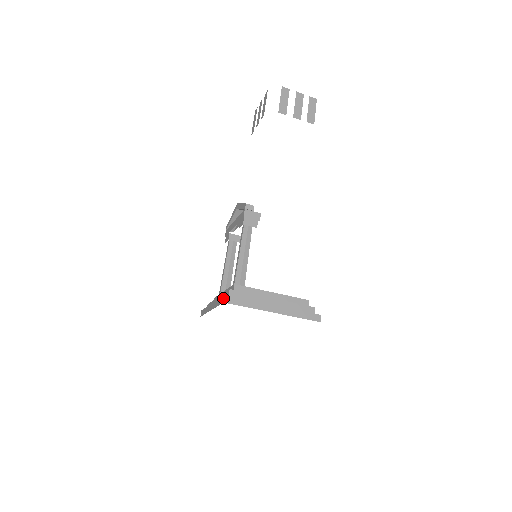
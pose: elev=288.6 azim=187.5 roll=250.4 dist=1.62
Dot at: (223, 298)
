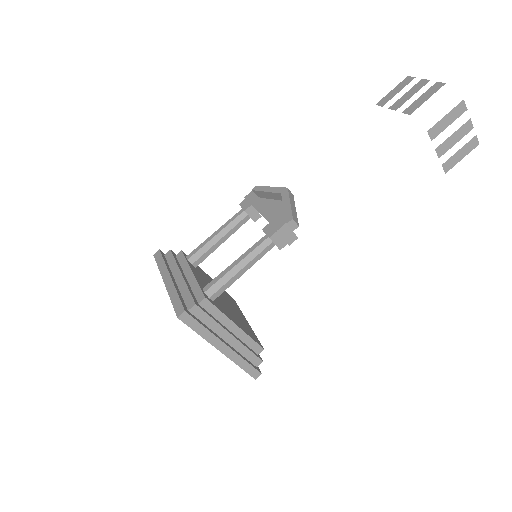
Dot at: (181, 310)
